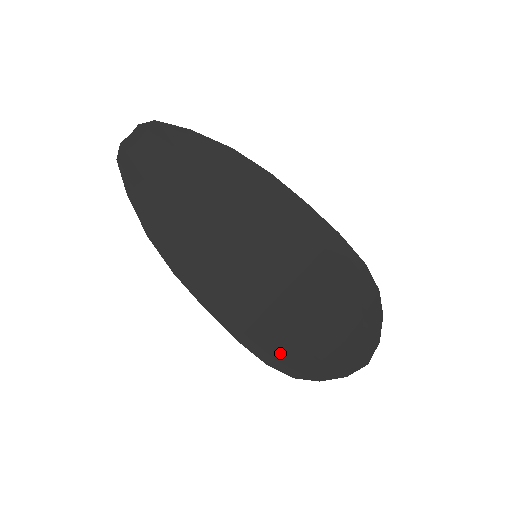
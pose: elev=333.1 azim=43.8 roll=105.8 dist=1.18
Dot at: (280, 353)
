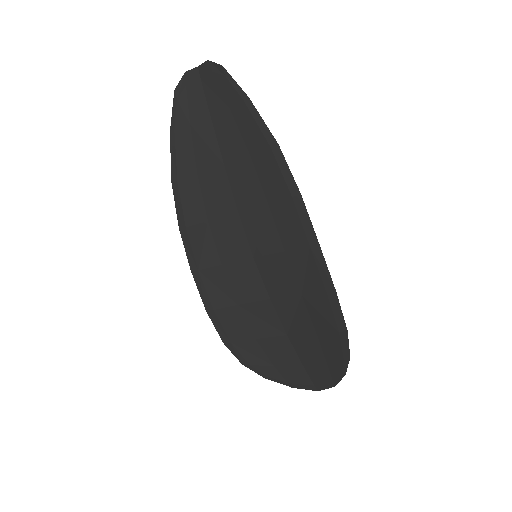
Dot at: (238, 341)
